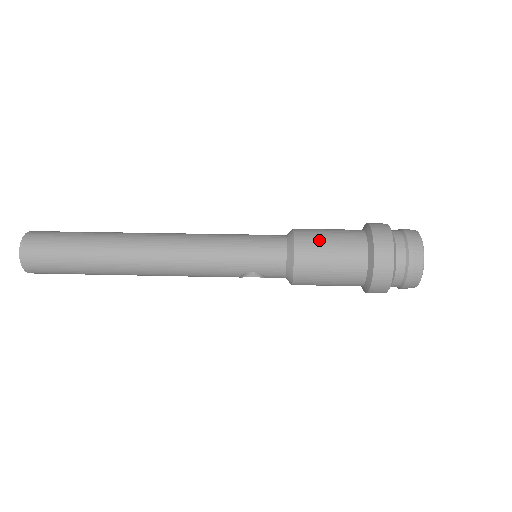
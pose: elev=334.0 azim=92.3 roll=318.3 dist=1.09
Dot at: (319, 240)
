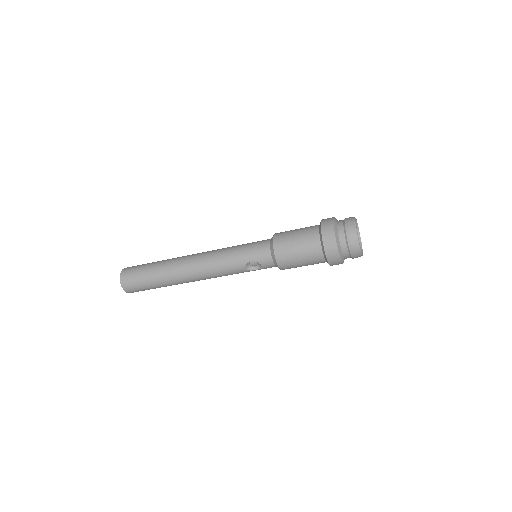
Dot at: (289, 232)
